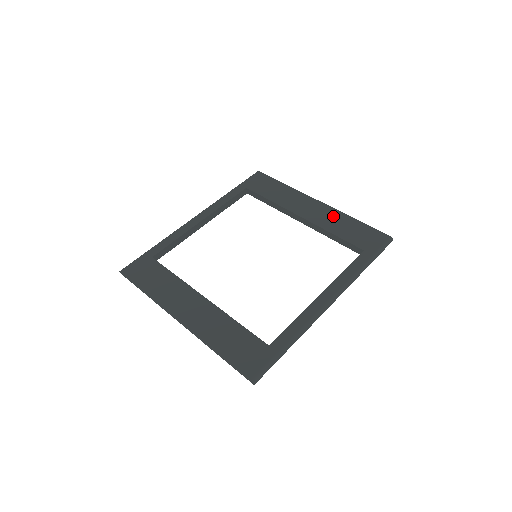
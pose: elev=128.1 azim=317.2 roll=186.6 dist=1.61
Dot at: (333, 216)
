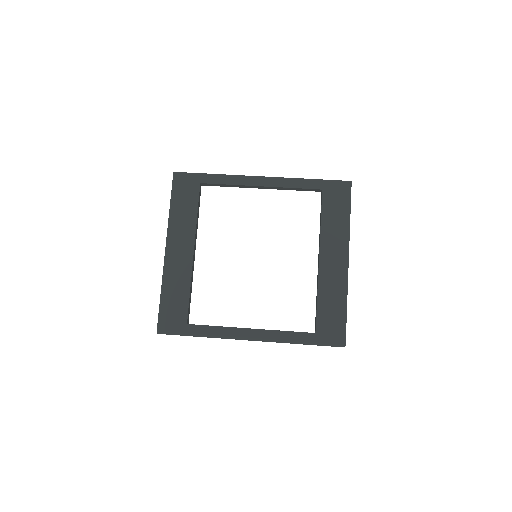
Dot at: (338, 285)
